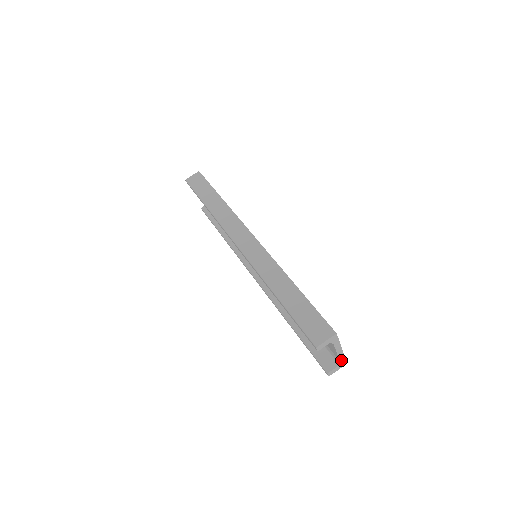
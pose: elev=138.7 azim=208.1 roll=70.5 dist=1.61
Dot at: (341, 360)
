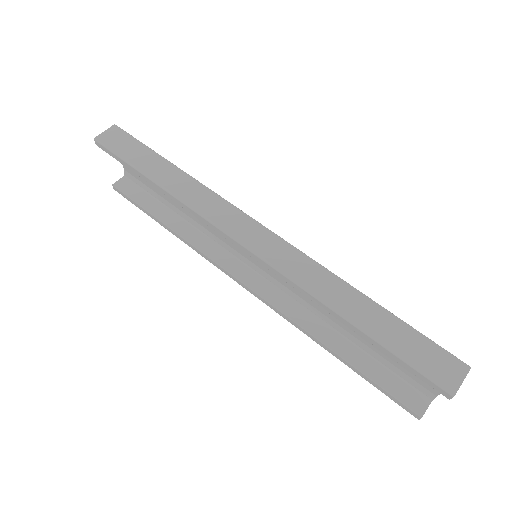
Dot at: (437, 394)
